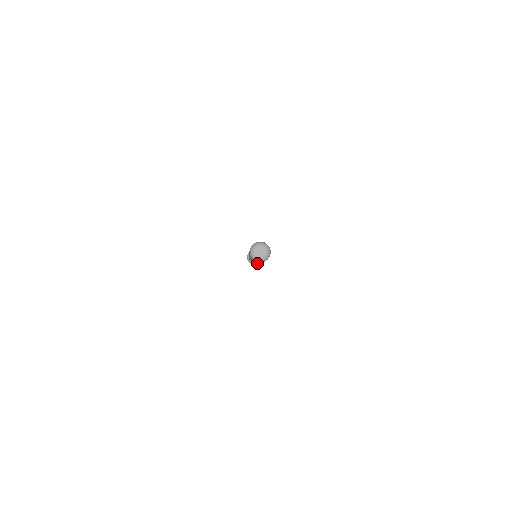
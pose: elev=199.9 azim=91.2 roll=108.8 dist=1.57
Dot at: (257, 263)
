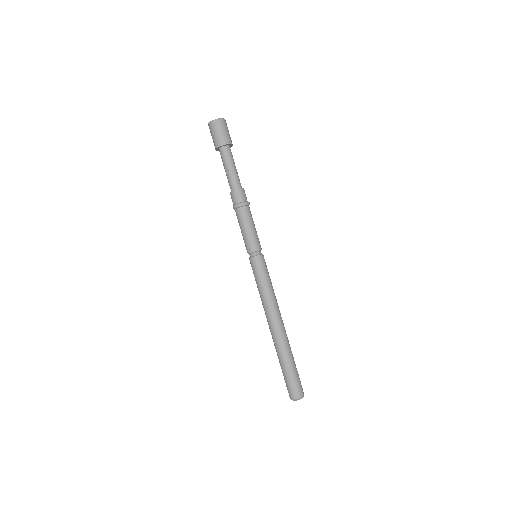
Dot at: occluded
